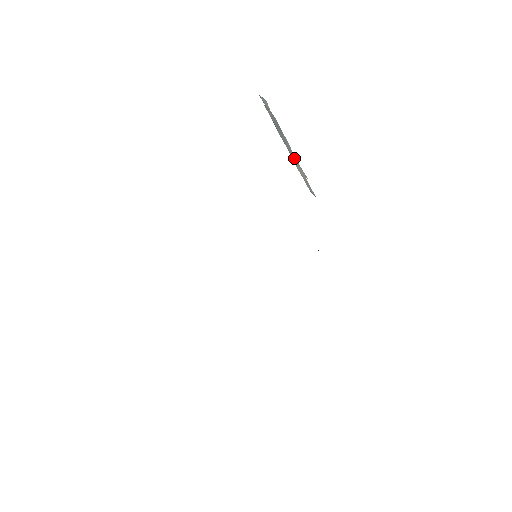
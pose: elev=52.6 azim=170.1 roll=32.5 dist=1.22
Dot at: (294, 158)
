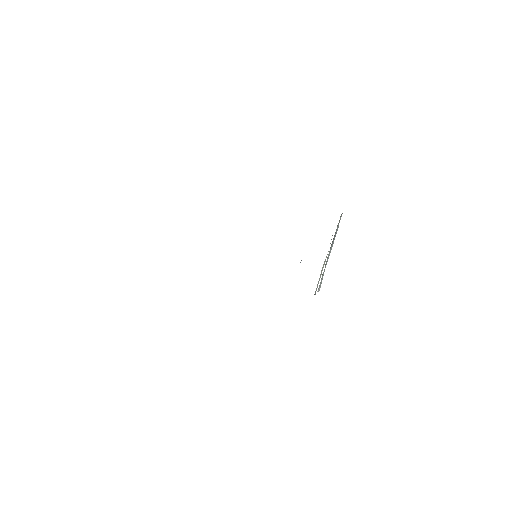
Dot at: occluded
